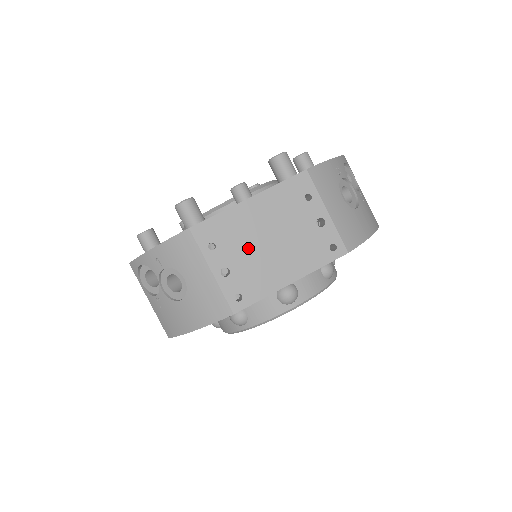
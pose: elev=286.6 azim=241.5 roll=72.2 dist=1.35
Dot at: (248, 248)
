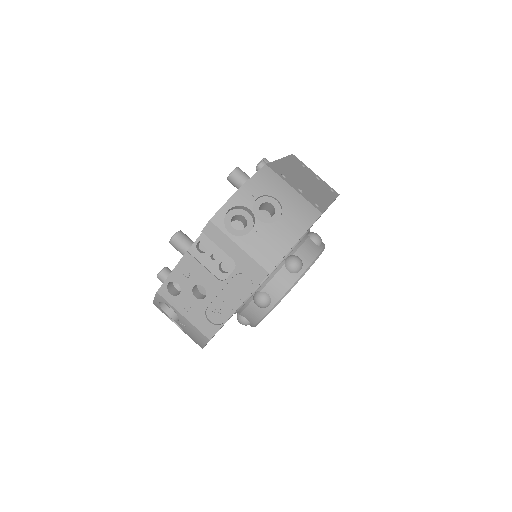
Dot at: (300, 182)
